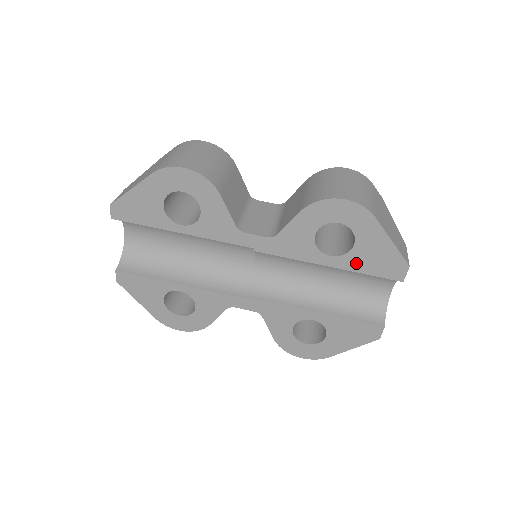
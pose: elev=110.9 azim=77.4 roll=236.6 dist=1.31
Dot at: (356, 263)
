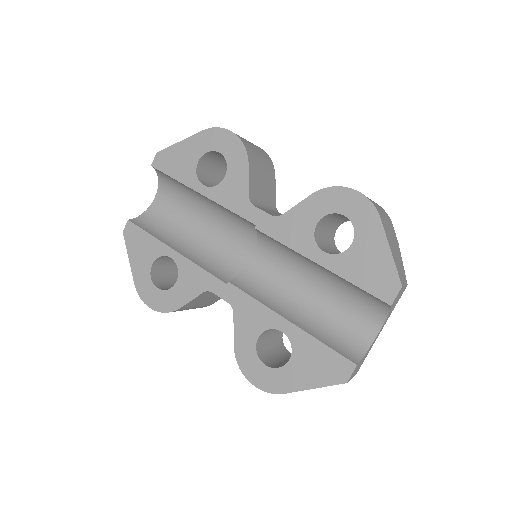
Dot at: (347, 268)
